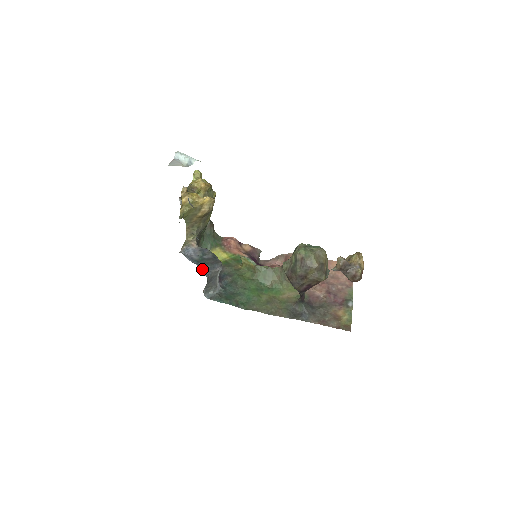
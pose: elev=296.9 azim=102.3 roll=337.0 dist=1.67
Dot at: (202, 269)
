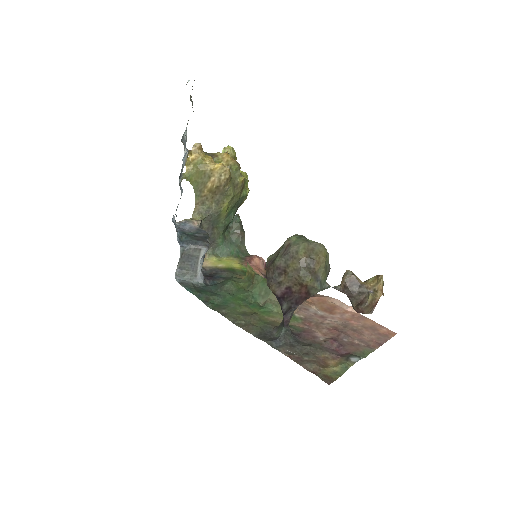
Dot at: (182, 239)
